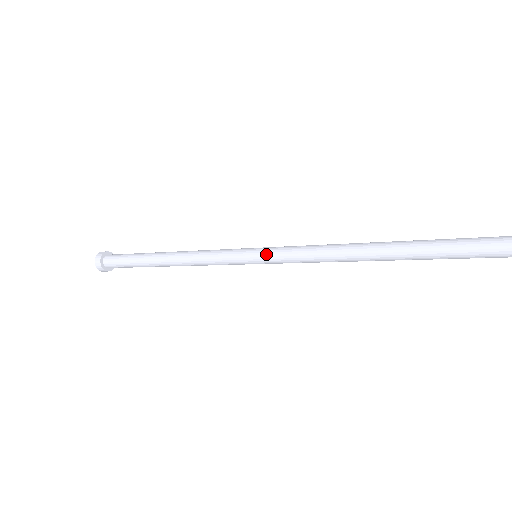
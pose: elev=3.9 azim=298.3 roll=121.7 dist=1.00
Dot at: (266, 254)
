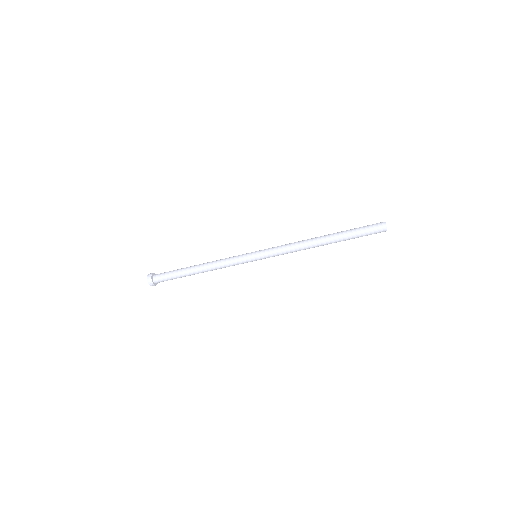
Dot at: (263, 254)
